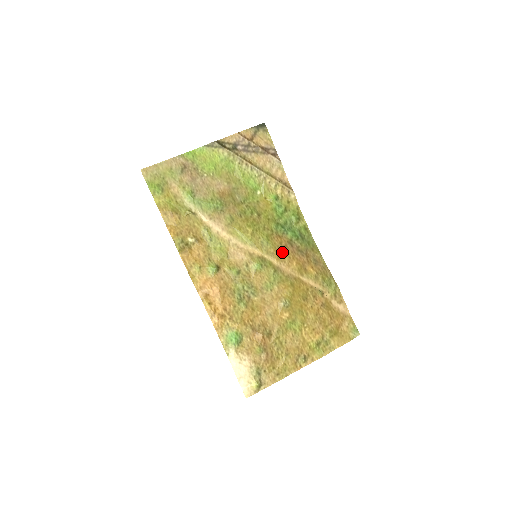
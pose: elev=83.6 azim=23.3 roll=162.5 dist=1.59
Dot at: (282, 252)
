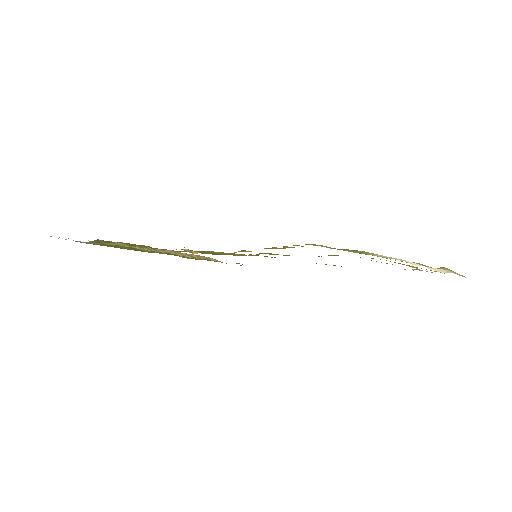
Dot at: occluded
